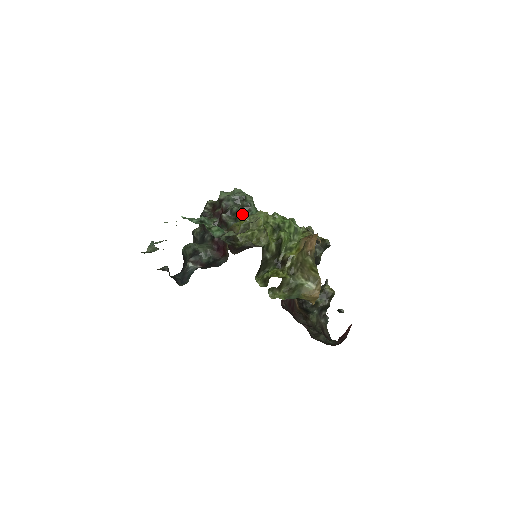
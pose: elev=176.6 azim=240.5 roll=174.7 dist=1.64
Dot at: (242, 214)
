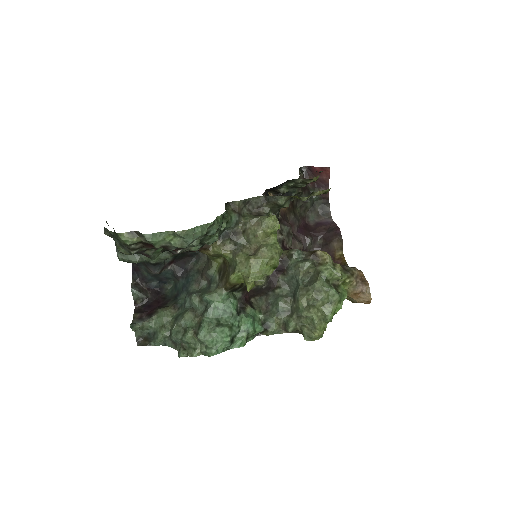
Dot at: (209, 240)
